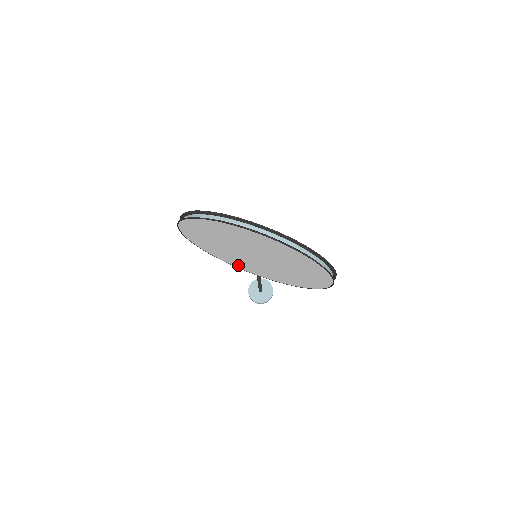
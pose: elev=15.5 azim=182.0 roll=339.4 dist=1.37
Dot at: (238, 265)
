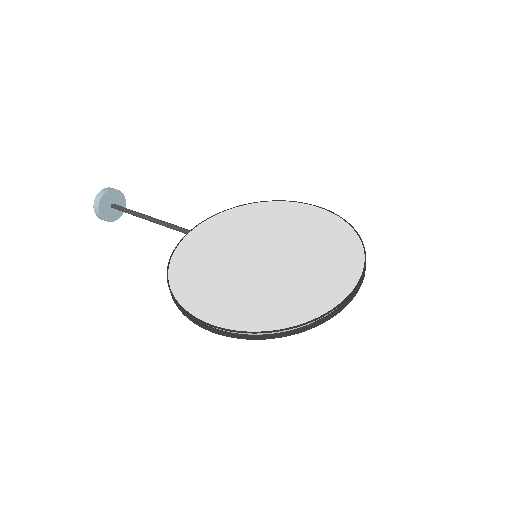
Dot at: occluded
